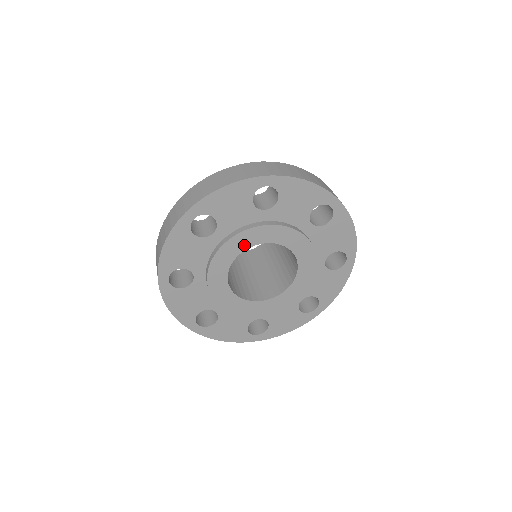
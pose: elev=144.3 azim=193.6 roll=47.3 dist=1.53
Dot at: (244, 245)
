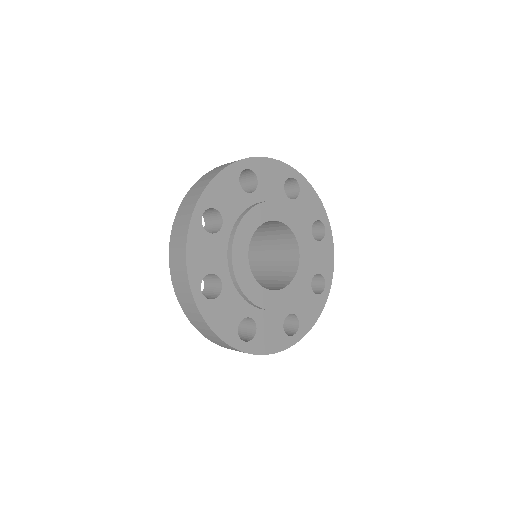
Dot at: (272, 215)
